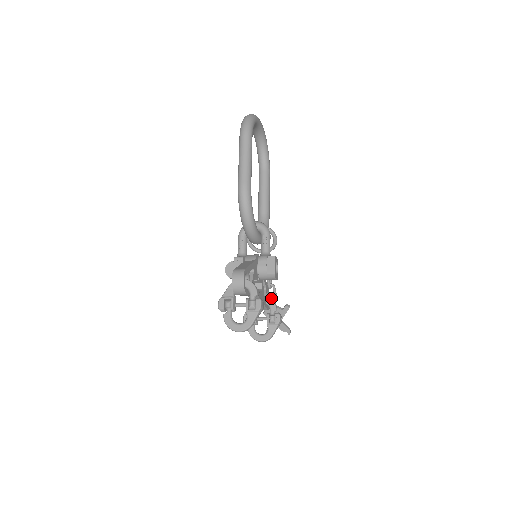
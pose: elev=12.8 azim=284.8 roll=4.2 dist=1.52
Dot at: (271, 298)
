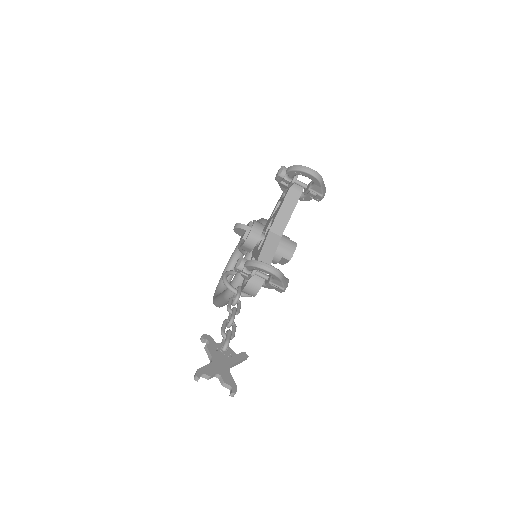
Dot at: occluded
